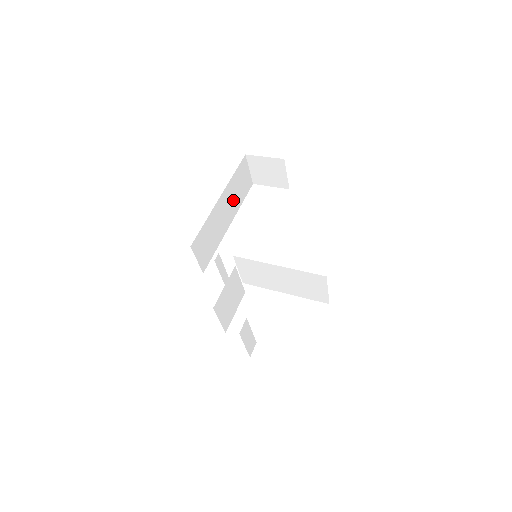
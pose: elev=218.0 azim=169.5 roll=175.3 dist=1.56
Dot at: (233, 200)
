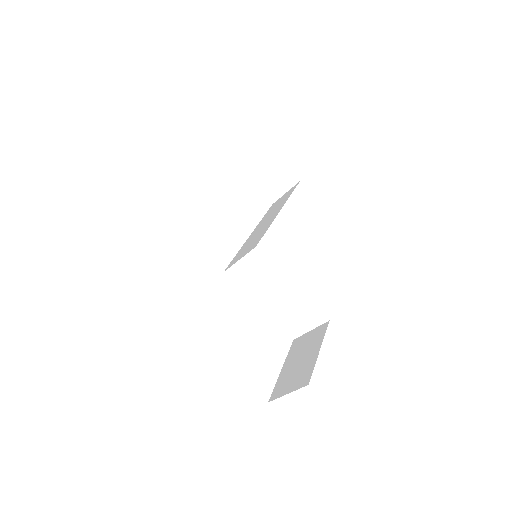
Dot at: occluded
